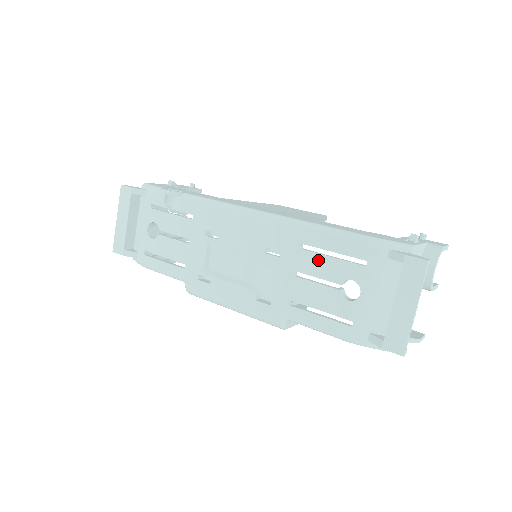
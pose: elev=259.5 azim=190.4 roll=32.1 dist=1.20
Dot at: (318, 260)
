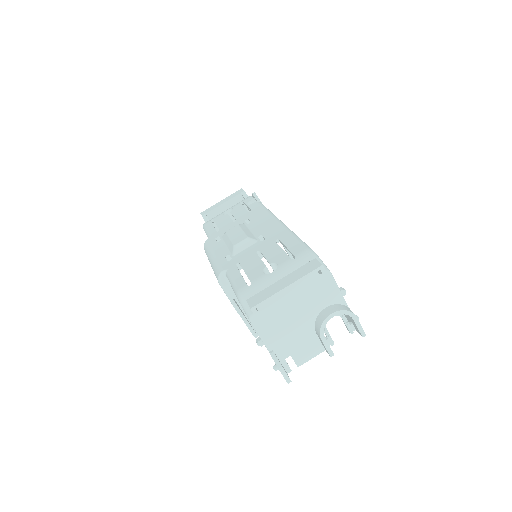
Dot at: (275, 249)
